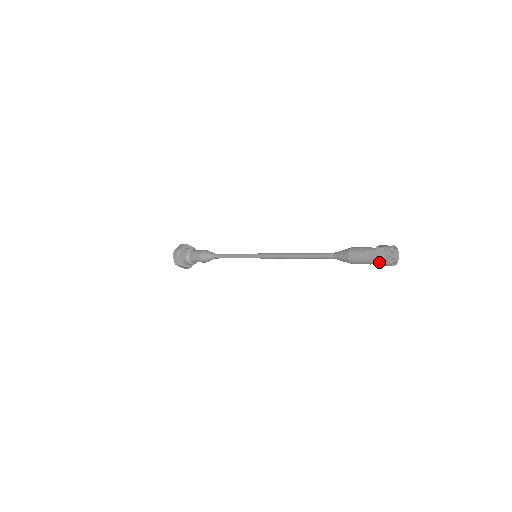
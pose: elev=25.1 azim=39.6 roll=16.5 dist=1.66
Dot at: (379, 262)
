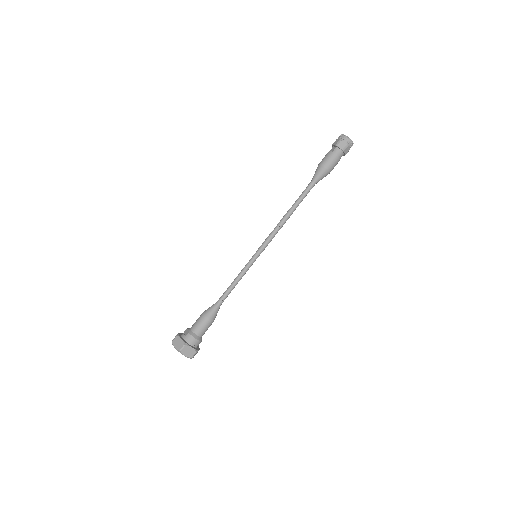
Dot at: (342, 145)
